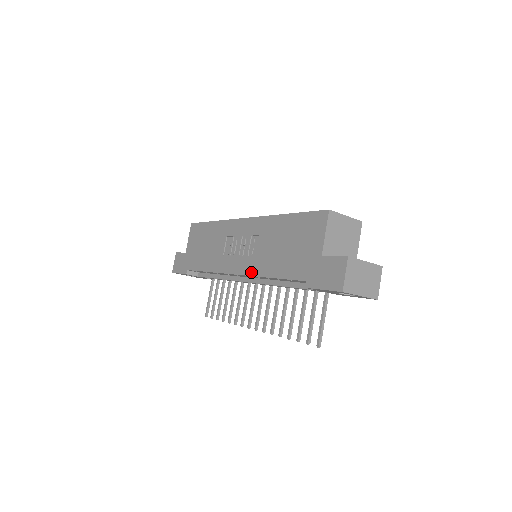
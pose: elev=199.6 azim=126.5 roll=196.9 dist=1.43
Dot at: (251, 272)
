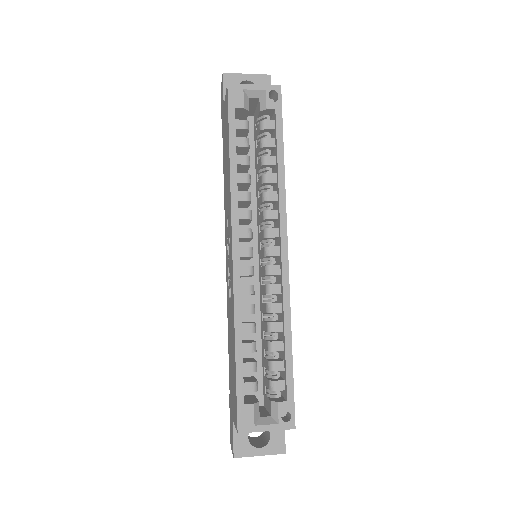
Dot at: (227, 295)
